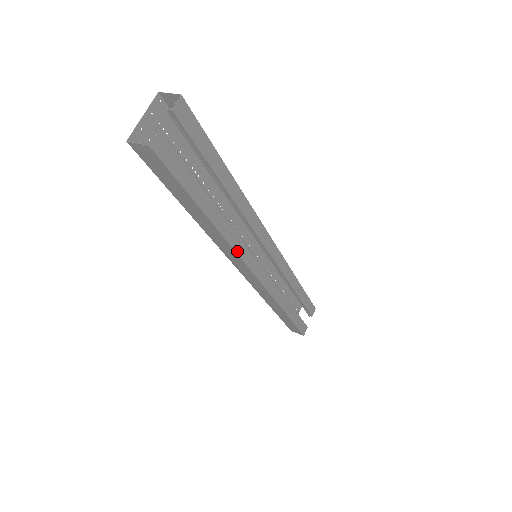
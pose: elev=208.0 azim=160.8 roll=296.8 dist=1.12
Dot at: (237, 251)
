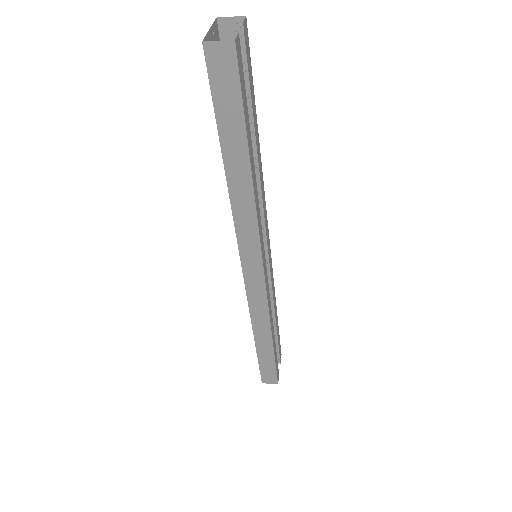
Dot at: (258, 227)
